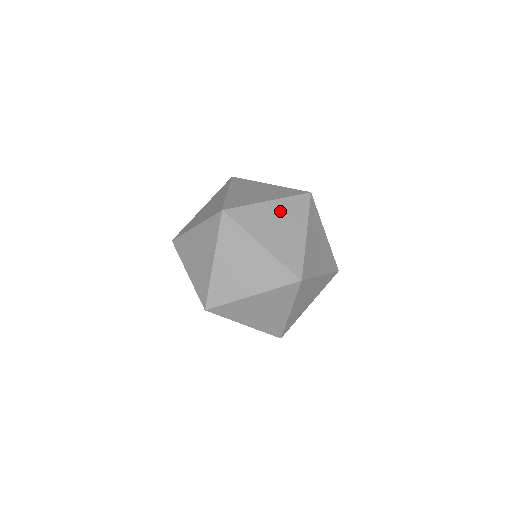
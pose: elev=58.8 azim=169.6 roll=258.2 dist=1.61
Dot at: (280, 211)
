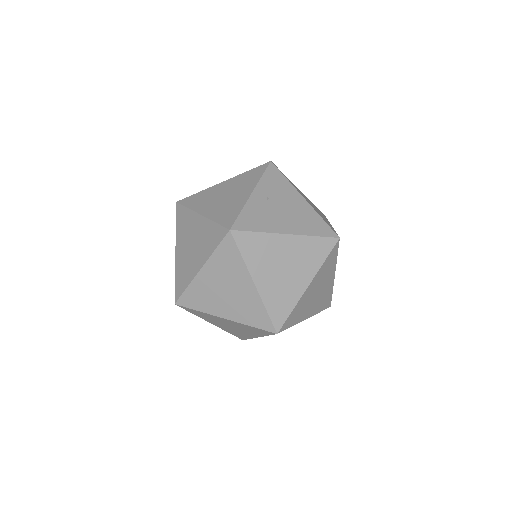
Dot at: (216, 274)
